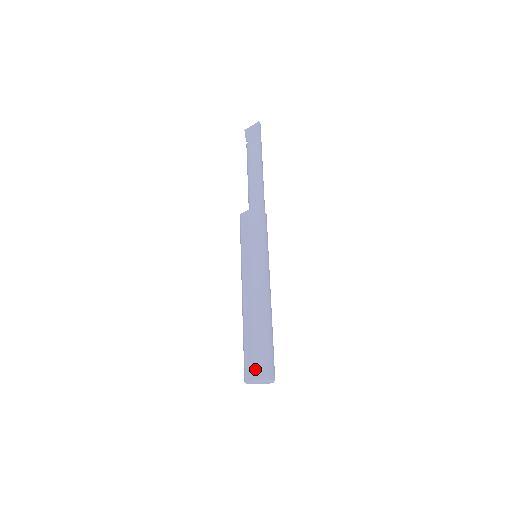
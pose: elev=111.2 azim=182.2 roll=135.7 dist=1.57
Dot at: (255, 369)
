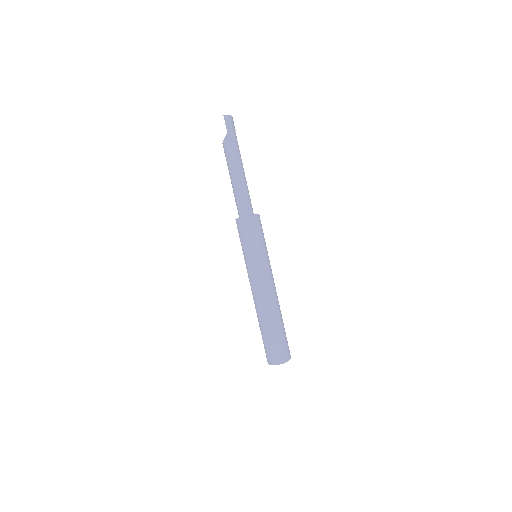
Dot at: (266, 356)
